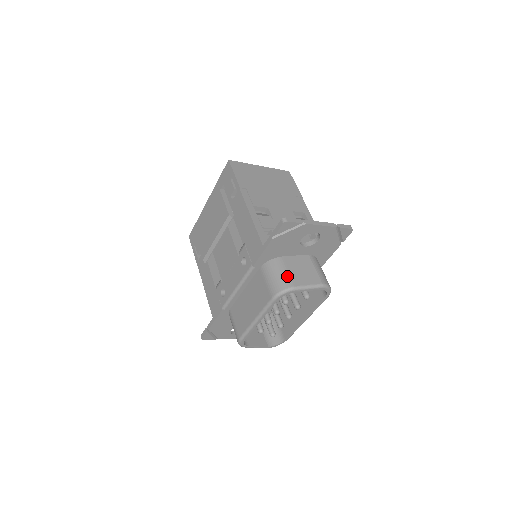
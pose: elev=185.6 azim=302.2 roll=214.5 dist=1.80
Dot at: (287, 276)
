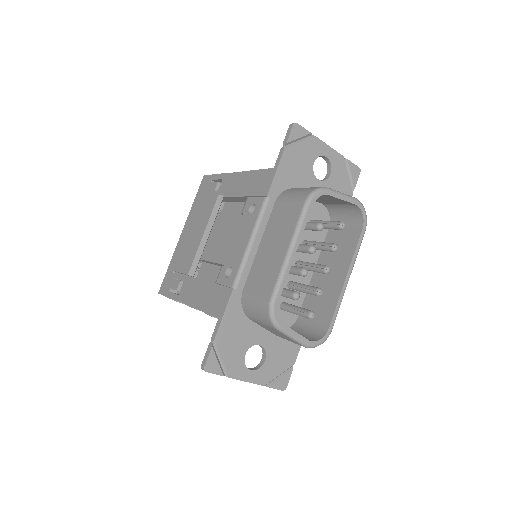
Dot at: occluded
